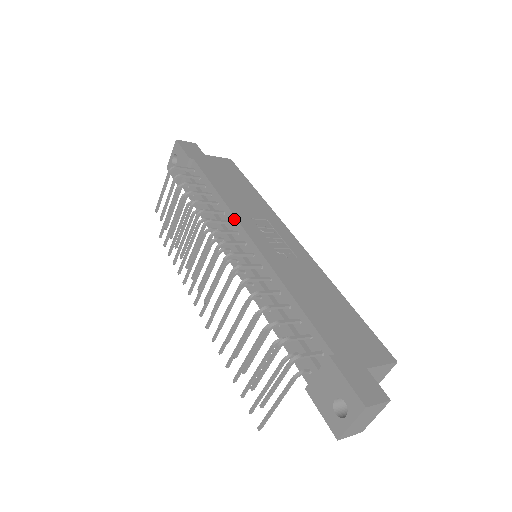
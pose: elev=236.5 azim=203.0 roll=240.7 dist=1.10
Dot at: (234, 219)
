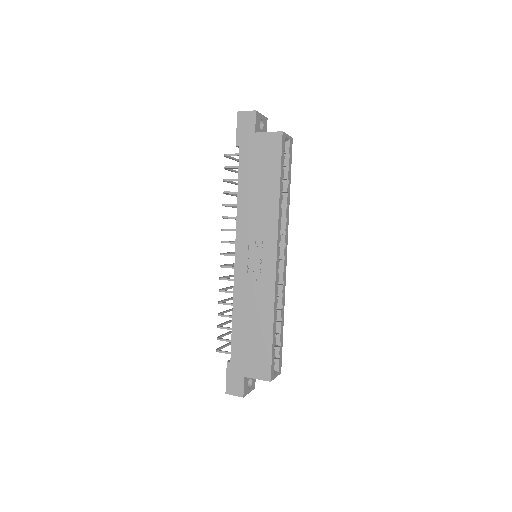
Dot at: (236, 233)
